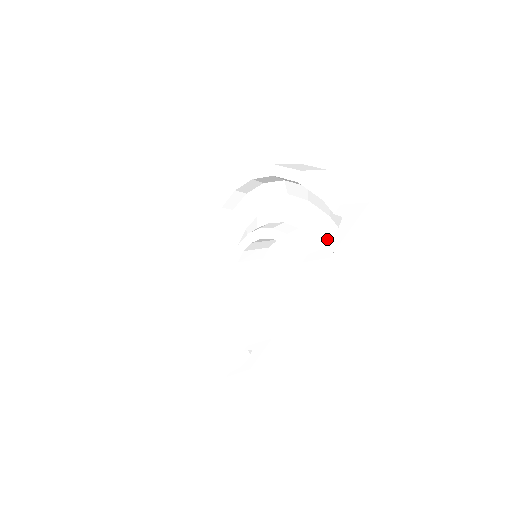
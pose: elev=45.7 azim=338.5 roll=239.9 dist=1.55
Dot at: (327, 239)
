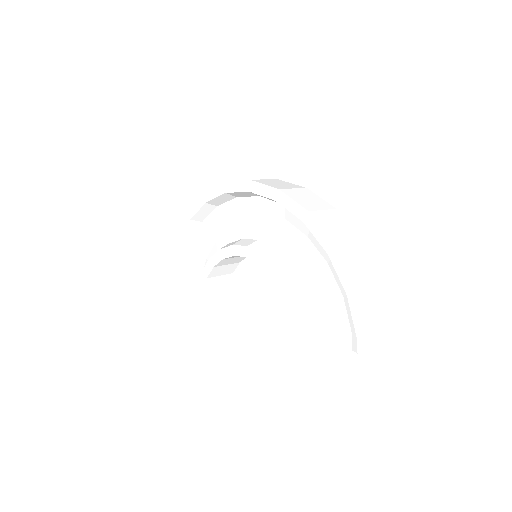
Dot at: (335, 344)
